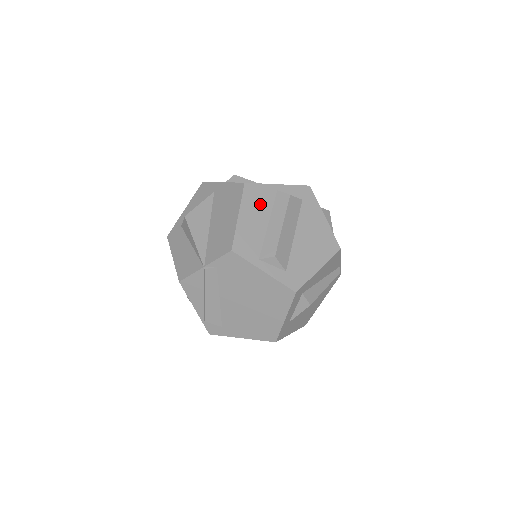
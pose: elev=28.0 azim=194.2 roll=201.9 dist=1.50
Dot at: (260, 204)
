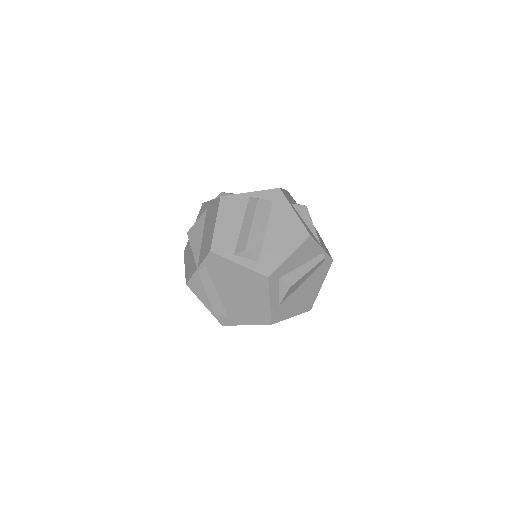
Dot at: (234, 211)
